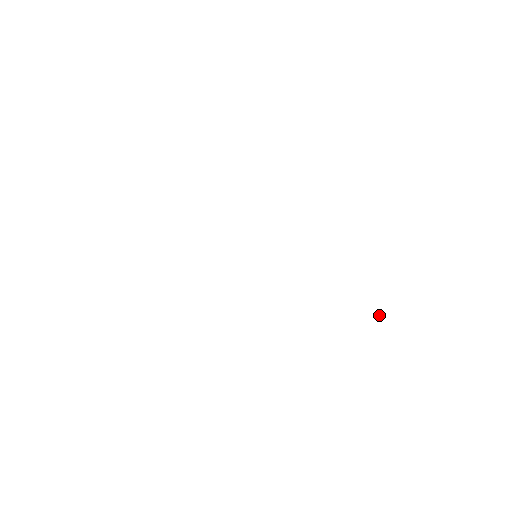
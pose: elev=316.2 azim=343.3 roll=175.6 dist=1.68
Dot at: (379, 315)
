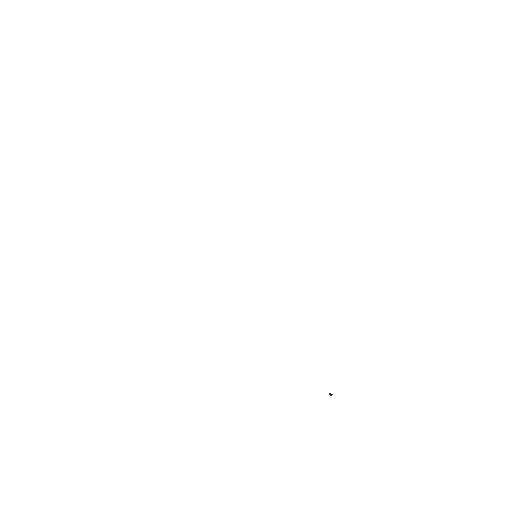
Dot at: (330, 393)
